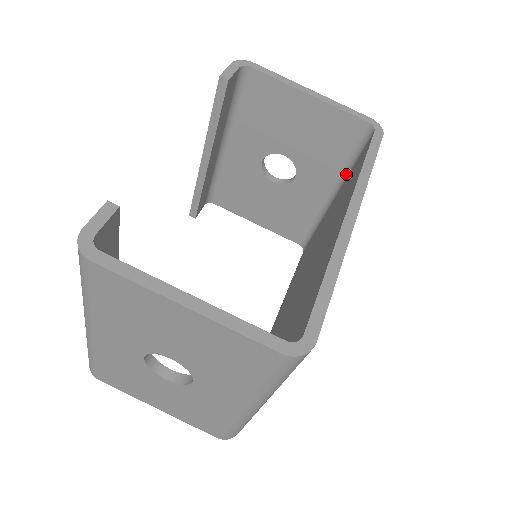
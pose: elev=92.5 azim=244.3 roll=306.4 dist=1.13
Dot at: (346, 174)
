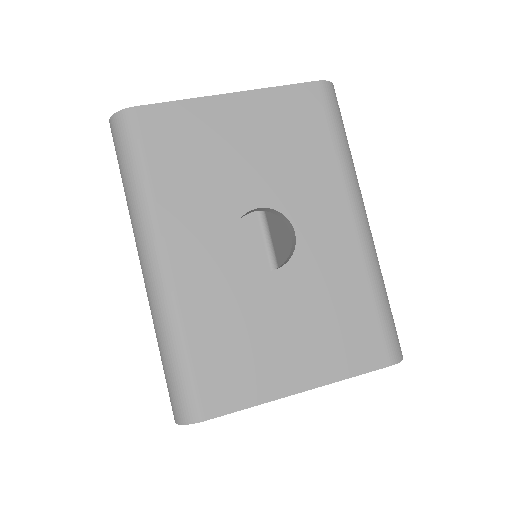
Dot at: (267, 231)
